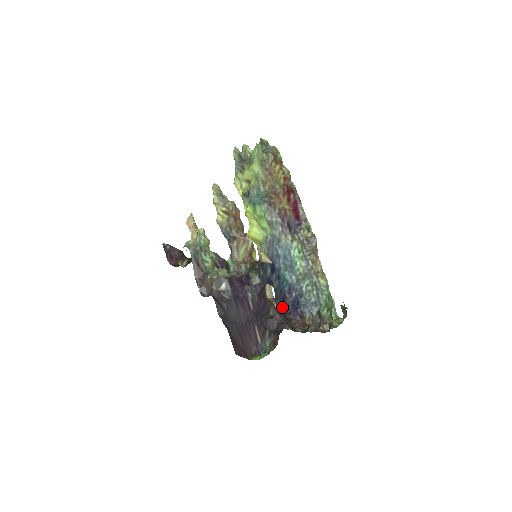
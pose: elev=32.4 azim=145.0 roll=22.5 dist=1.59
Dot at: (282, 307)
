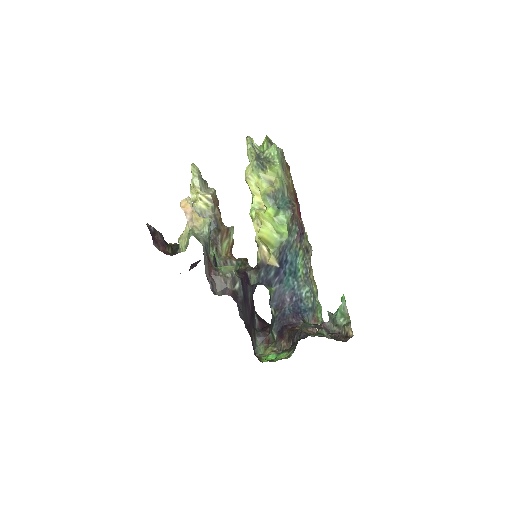
Dot at: (282, 310)
